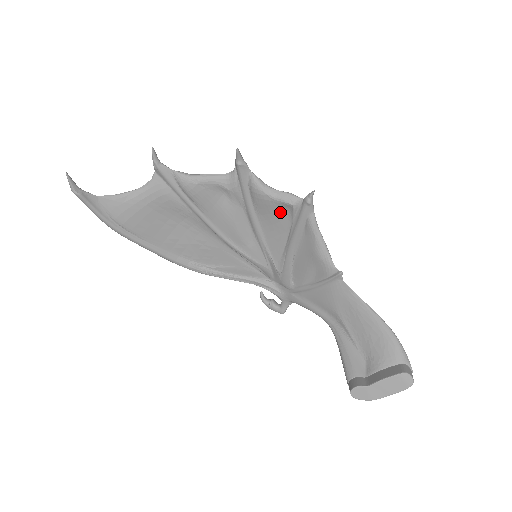
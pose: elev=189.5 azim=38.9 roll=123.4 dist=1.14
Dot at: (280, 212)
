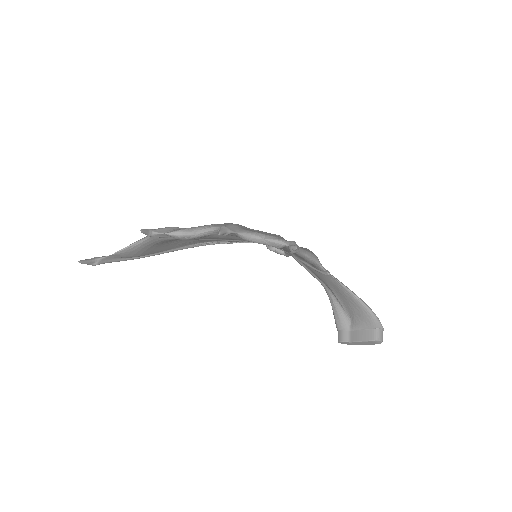
Dot at: occluded
